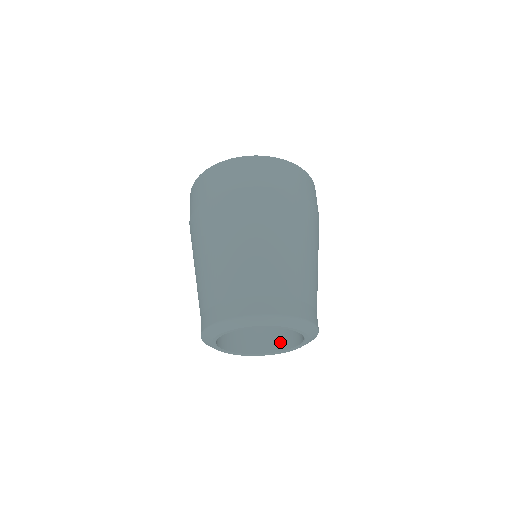
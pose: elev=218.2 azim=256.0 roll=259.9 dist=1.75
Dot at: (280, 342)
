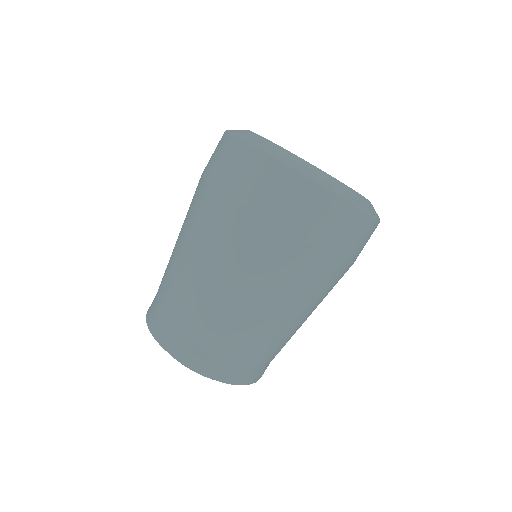
Dot at: occluded
